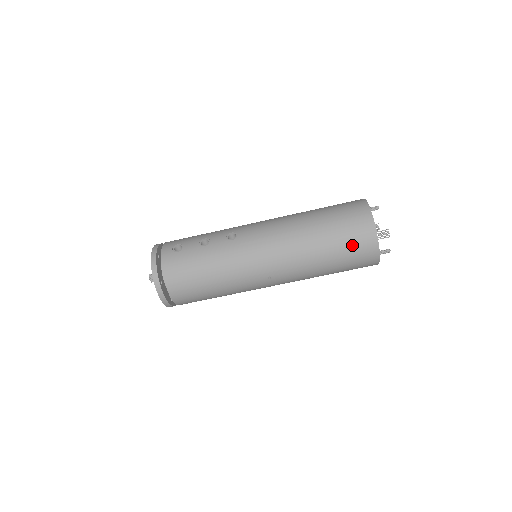
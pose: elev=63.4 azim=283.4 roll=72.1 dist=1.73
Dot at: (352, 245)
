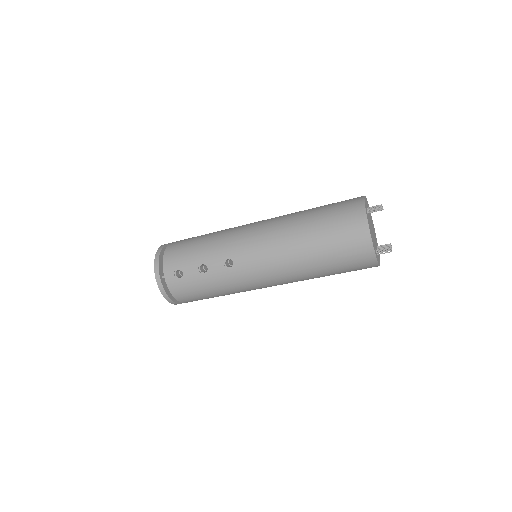
Dot at: (352, 268)
